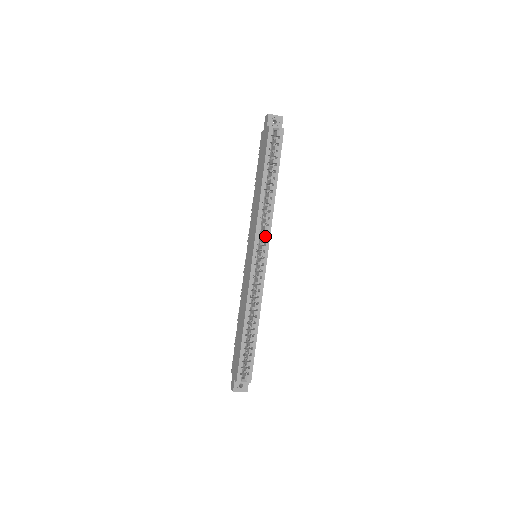
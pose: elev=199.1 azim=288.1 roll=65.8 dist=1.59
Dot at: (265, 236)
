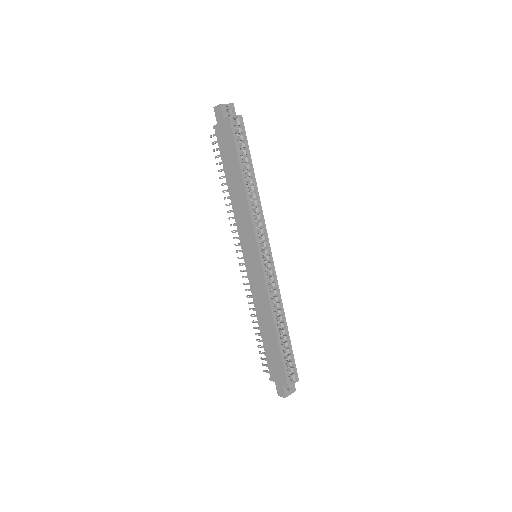
Dot at: (263, 232)
